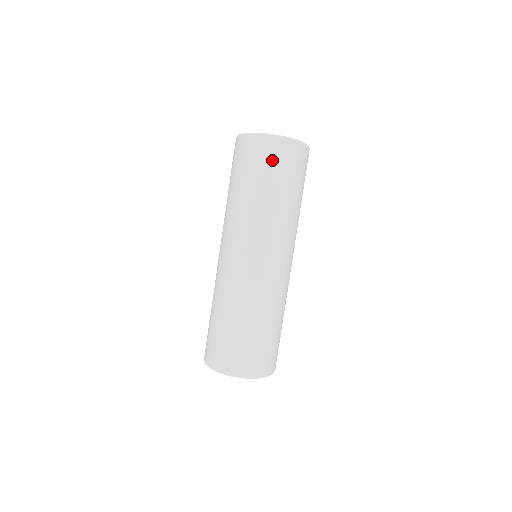
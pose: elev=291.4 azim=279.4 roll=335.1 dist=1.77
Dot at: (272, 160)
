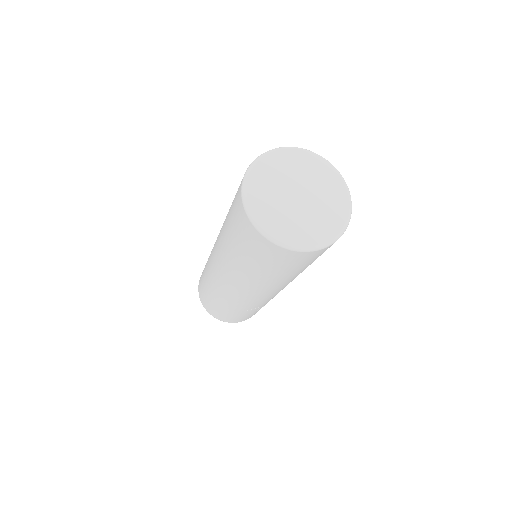
Dot at: (241, 231)
